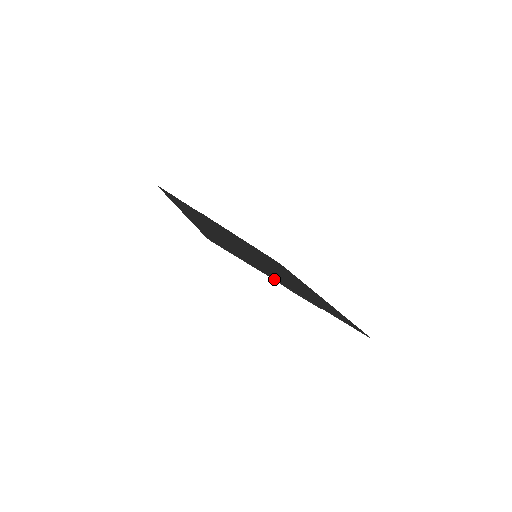
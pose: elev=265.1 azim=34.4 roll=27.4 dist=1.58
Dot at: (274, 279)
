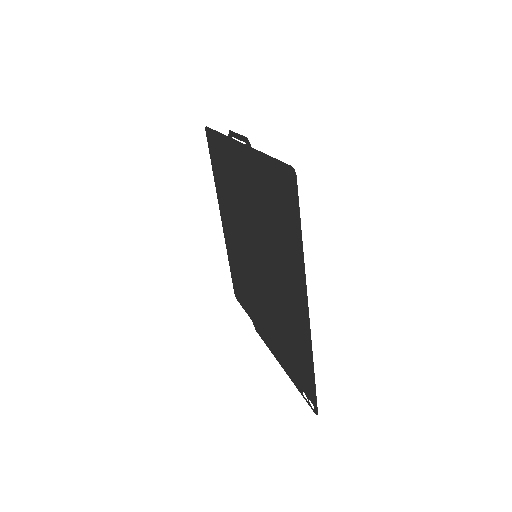
Dot at: (227, 136)
